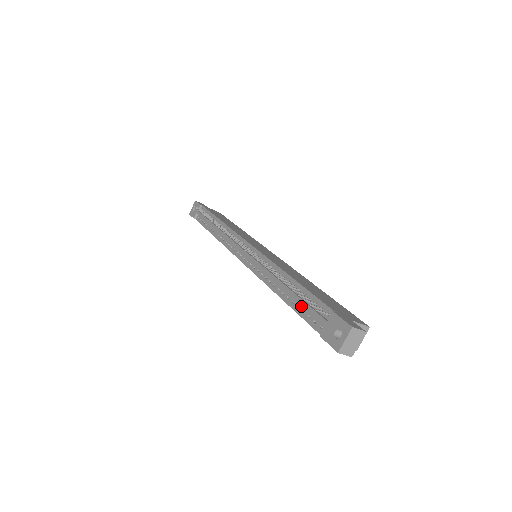
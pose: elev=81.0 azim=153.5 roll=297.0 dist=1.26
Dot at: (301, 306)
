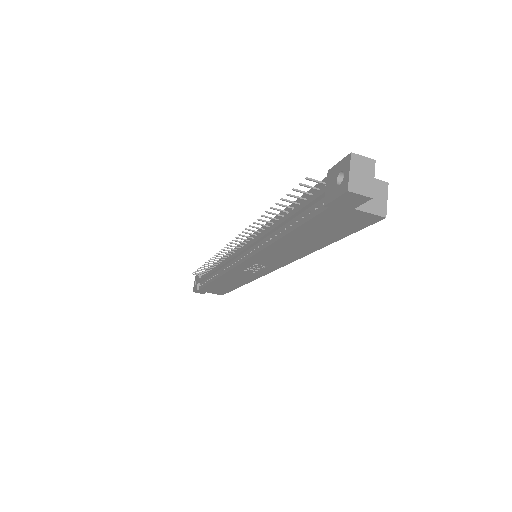
Dot at: (299, 216)
